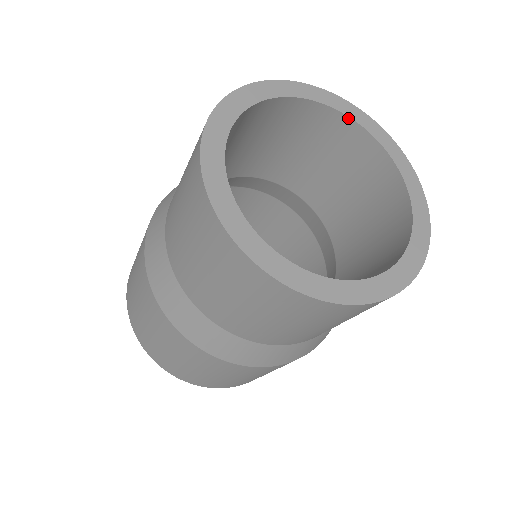
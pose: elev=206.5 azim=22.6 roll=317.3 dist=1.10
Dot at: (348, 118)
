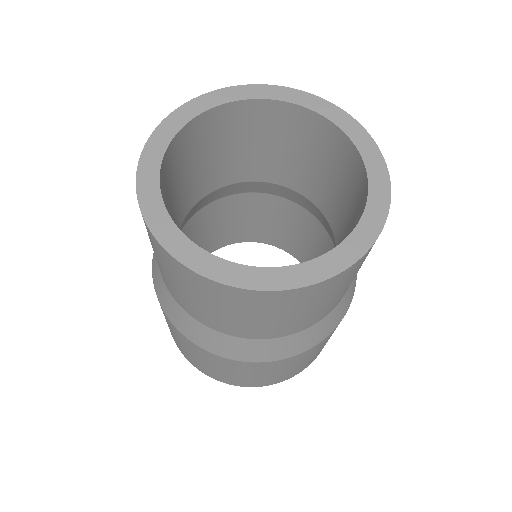
Dot at: (215, 108)
